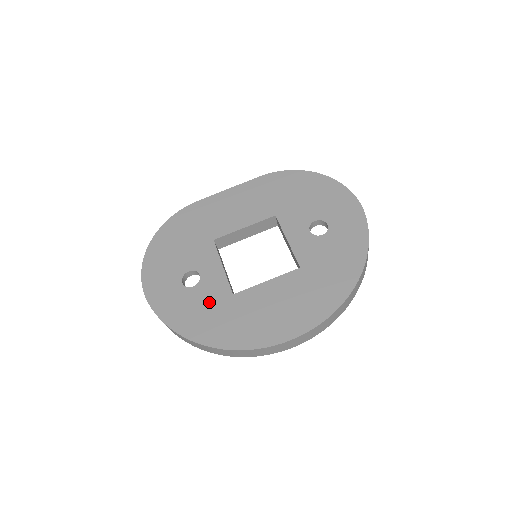
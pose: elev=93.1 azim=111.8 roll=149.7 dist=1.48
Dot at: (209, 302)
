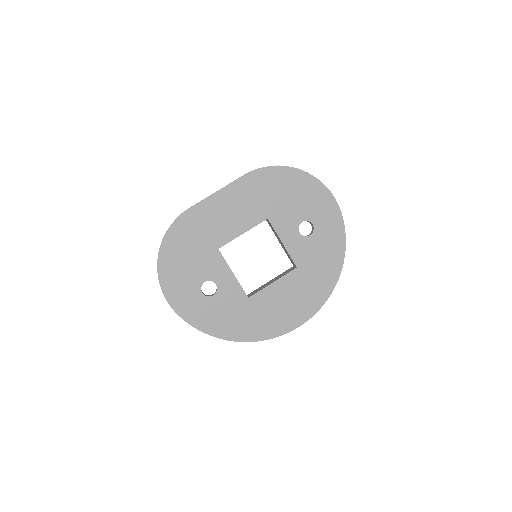
Dot at: (231, 307)
